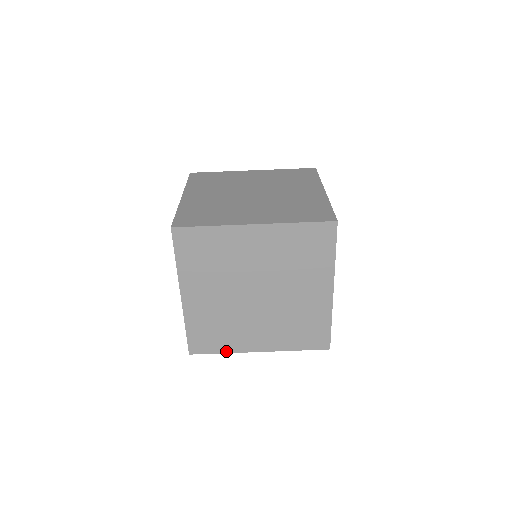
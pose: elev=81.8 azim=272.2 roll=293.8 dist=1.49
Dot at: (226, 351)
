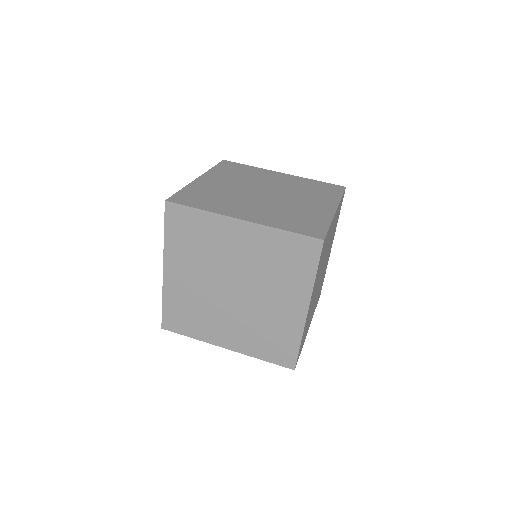
Dot at: (206, 209)
